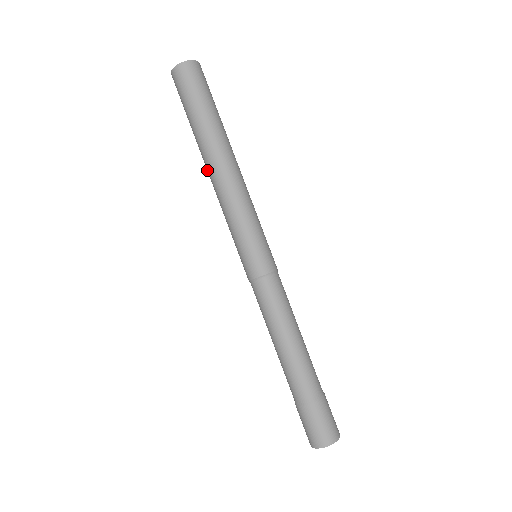
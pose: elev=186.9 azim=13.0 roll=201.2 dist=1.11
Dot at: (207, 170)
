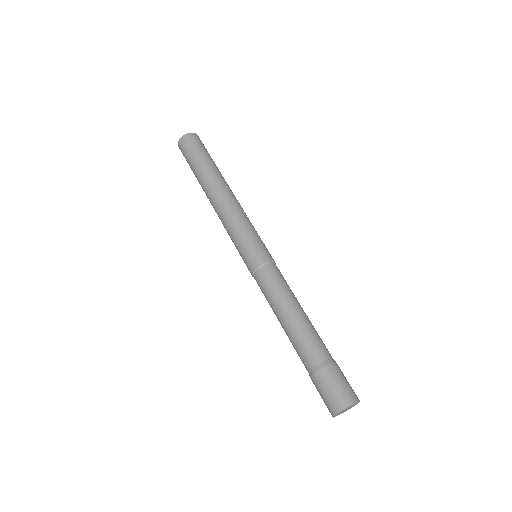
Dot at: (209, 199)
